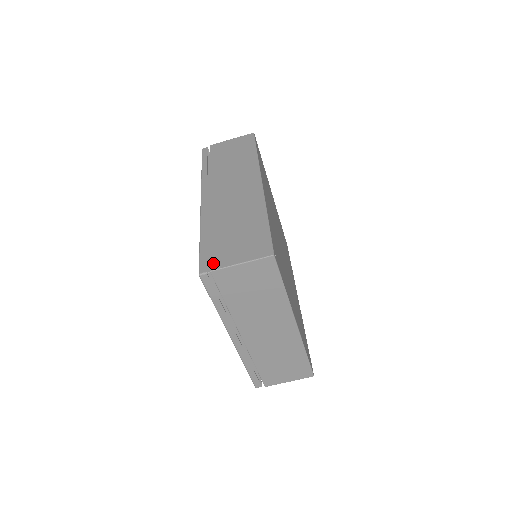
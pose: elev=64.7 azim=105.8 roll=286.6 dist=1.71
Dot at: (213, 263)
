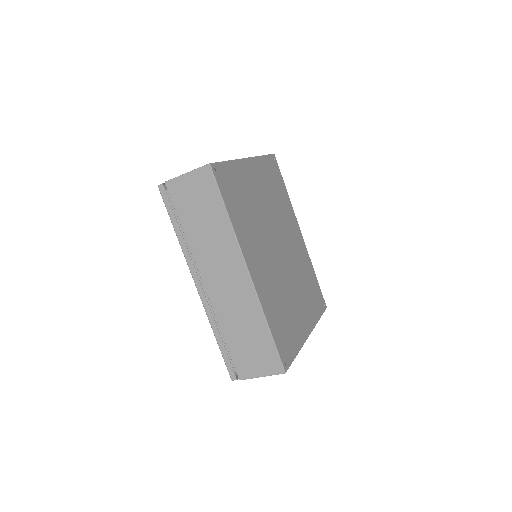
Dot at: (239, 373)
